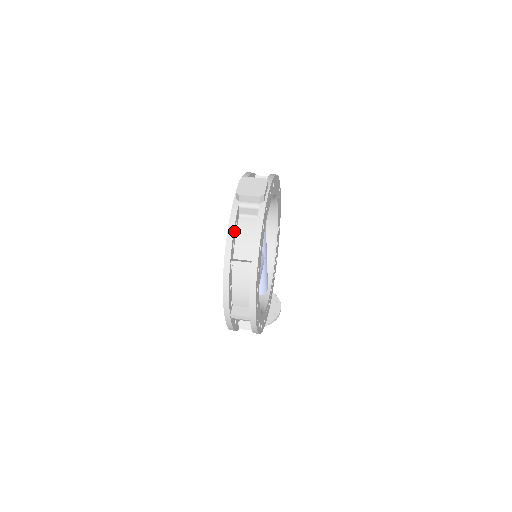
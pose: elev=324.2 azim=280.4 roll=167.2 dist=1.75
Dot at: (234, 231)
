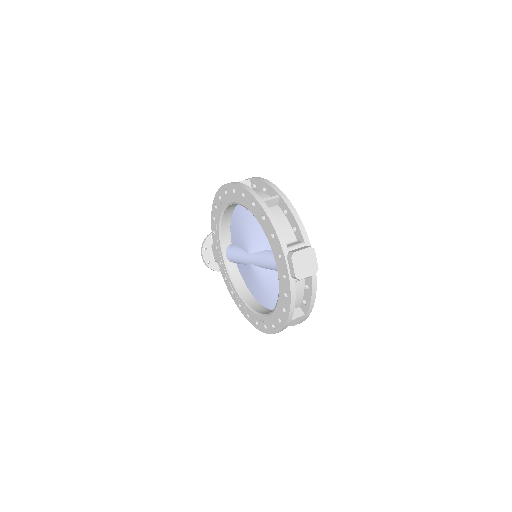
Dot at: (293, 303)
